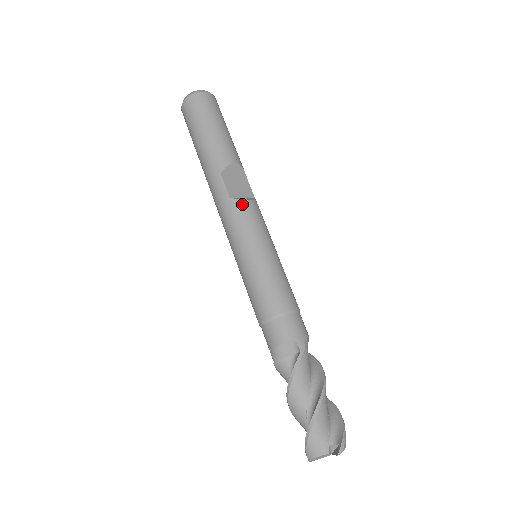
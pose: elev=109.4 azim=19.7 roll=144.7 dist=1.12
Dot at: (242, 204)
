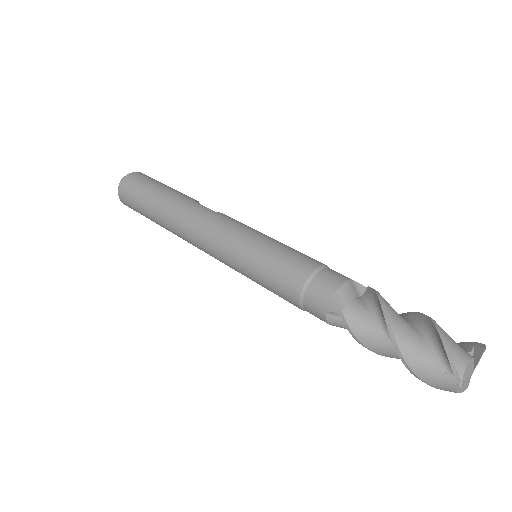
Dot at: occluded
